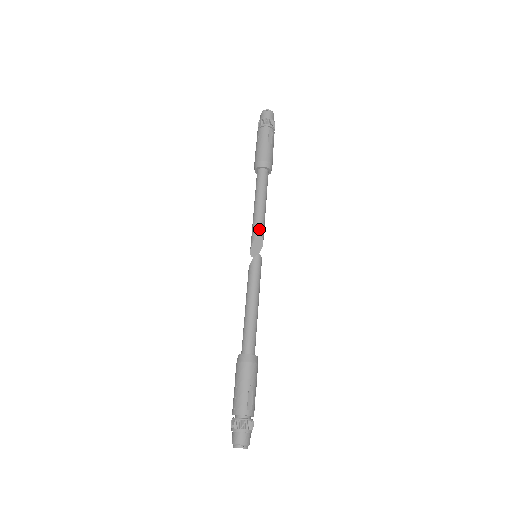
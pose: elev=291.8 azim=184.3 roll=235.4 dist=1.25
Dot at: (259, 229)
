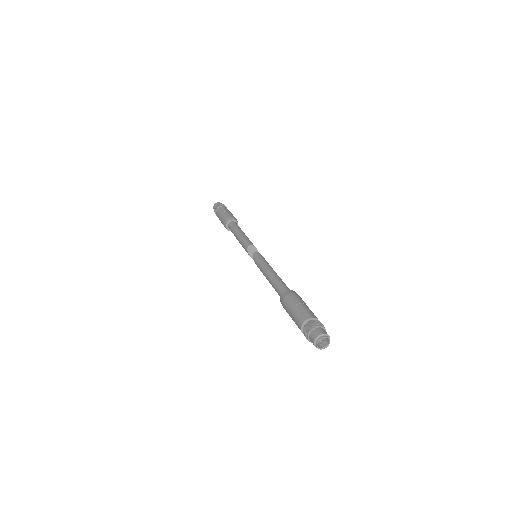
Dot at: (246, 244)
